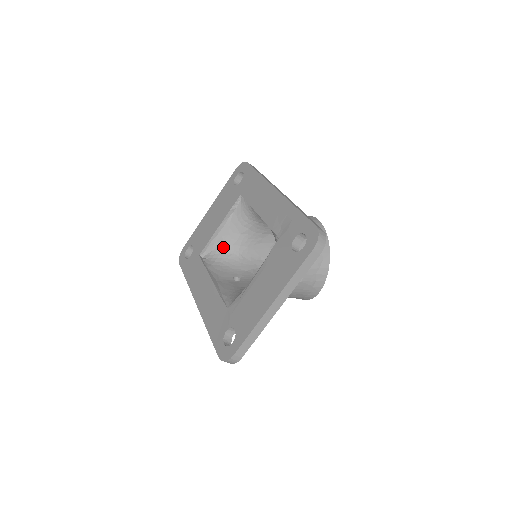
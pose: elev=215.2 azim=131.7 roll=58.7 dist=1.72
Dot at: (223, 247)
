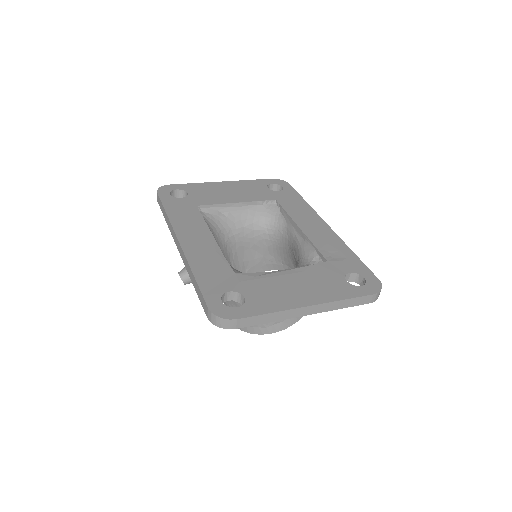
Dot at: (222, 221)
